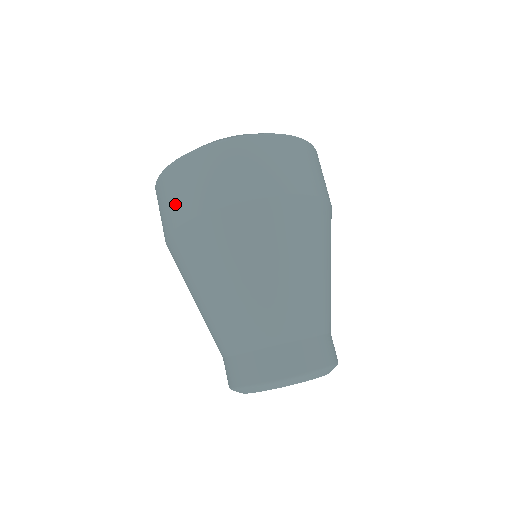
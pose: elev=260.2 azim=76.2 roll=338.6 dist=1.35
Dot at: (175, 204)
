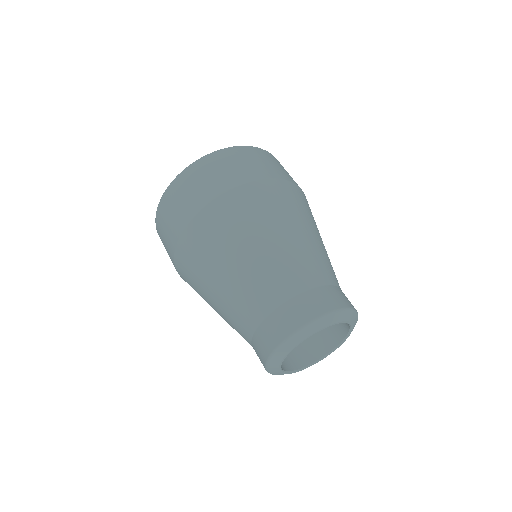
Dot at: (168, 252)
